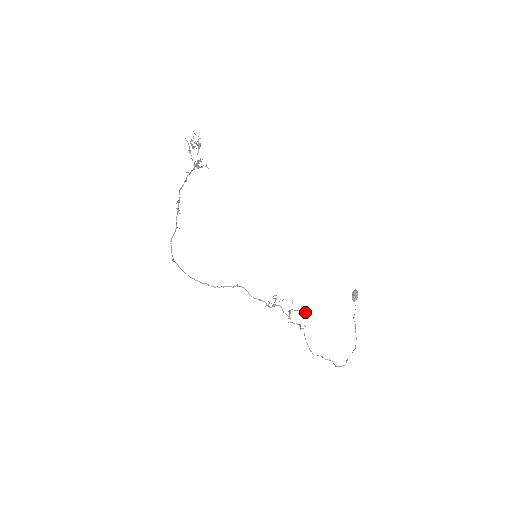
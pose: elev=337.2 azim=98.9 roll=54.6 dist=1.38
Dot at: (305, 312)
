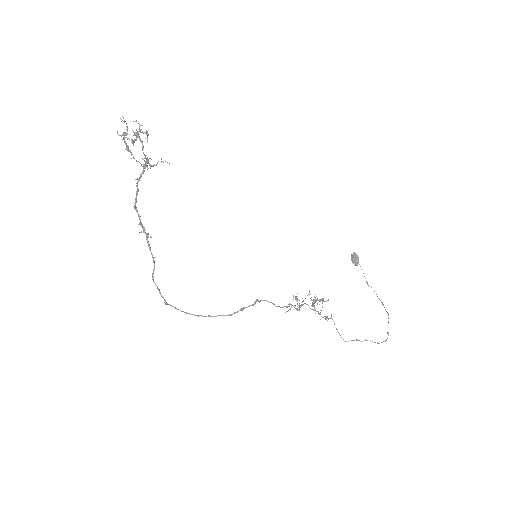
Dot at: occluded
